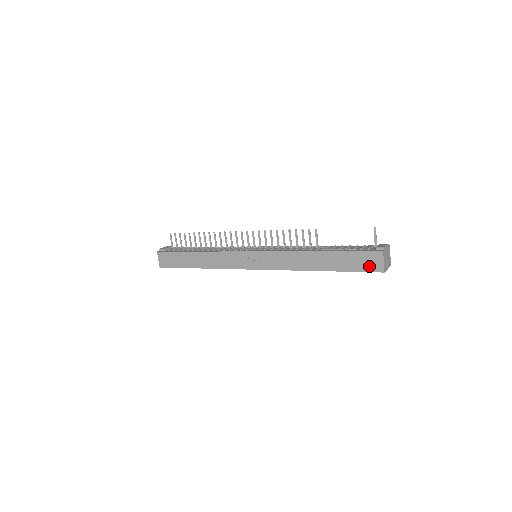
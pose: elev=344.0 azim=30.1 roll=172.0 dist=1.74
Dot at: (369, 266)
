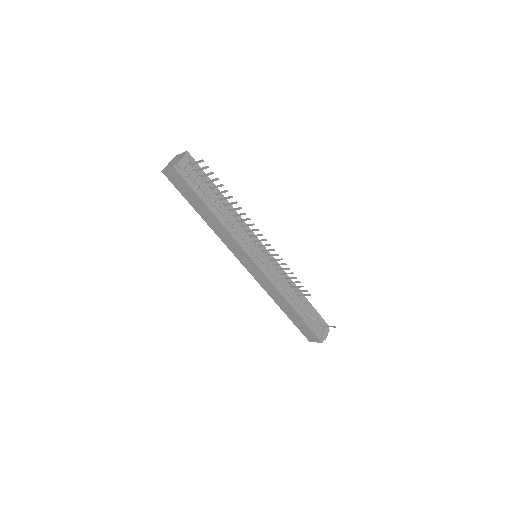
Dot at: (307, 336)
